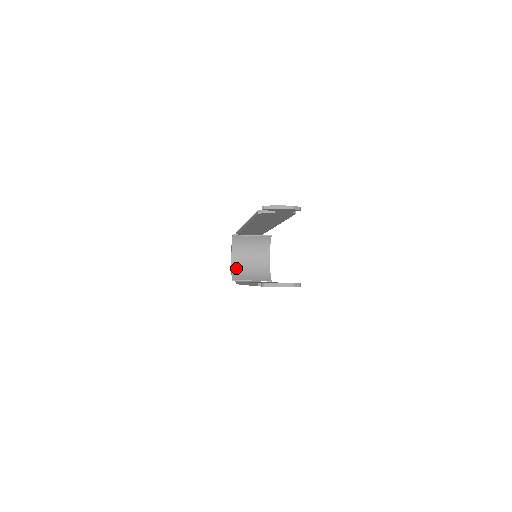
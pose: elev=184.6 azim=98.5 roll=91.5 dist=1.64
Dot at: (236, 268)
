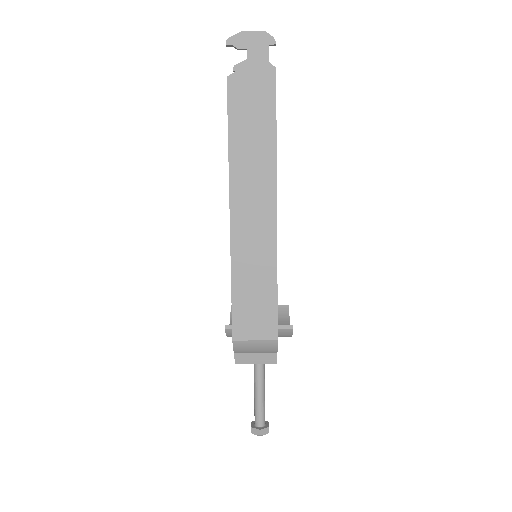
Dot at: occluded
